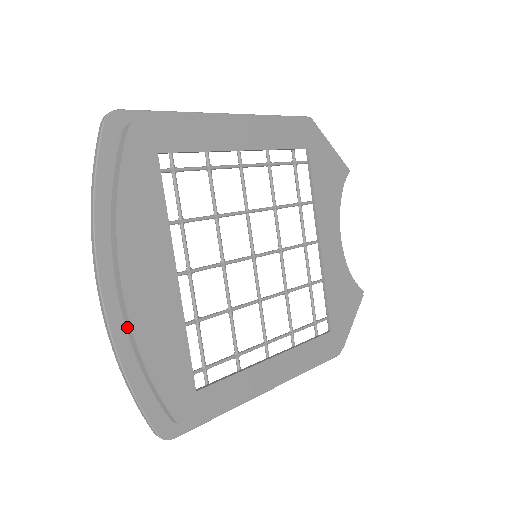
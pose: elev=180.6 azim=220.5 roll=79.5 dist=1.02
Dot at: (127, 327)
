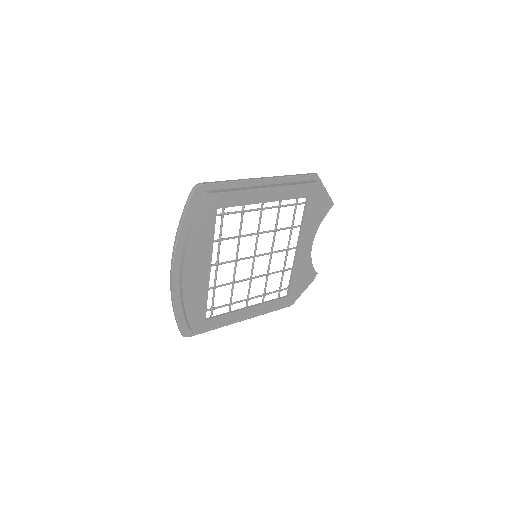
Dot at: (180, 289)
